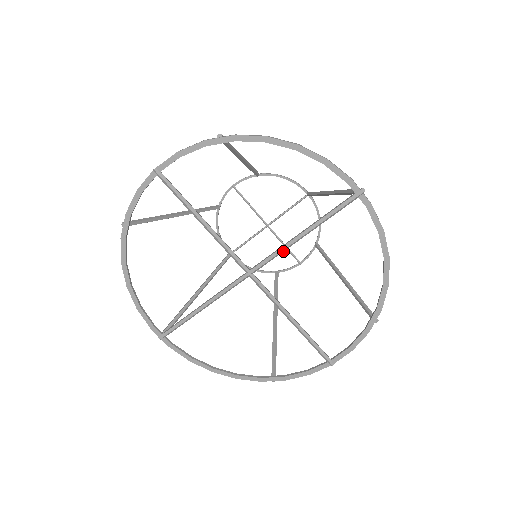
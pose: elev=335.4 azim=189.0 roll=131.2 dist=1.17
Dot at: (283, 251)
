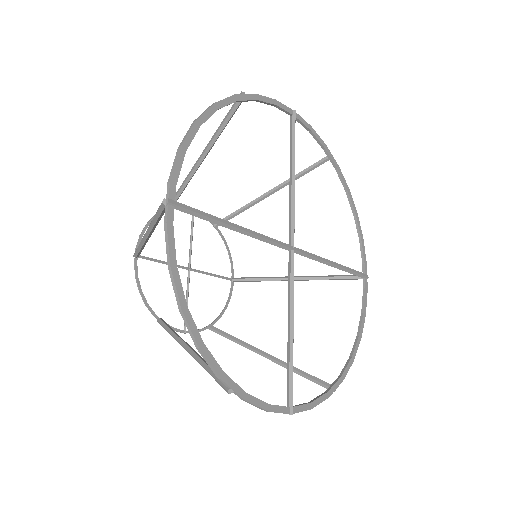
Dot at: (319, 261)
